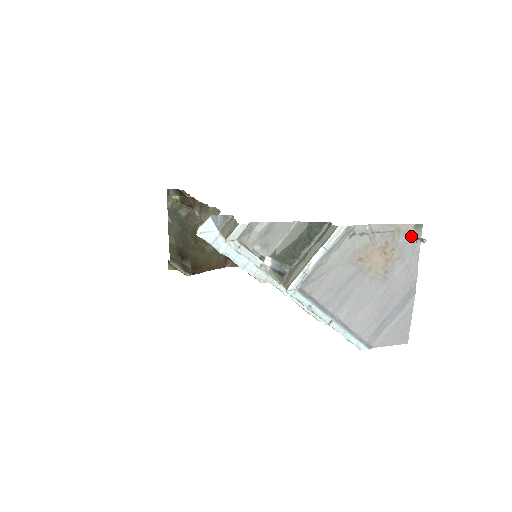
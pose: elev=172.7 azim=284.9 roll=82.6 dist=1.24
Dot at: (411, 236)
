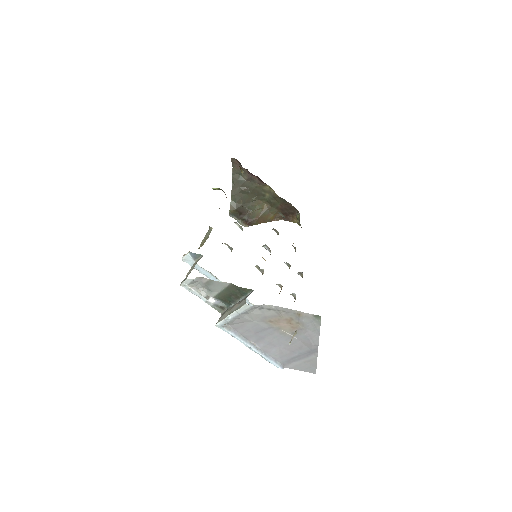
Dot at: (312, 320)
